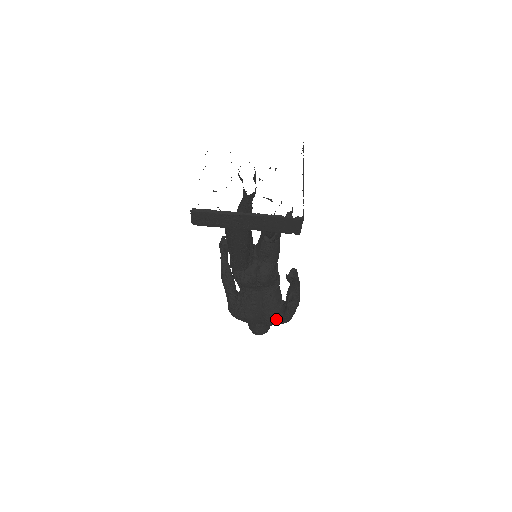
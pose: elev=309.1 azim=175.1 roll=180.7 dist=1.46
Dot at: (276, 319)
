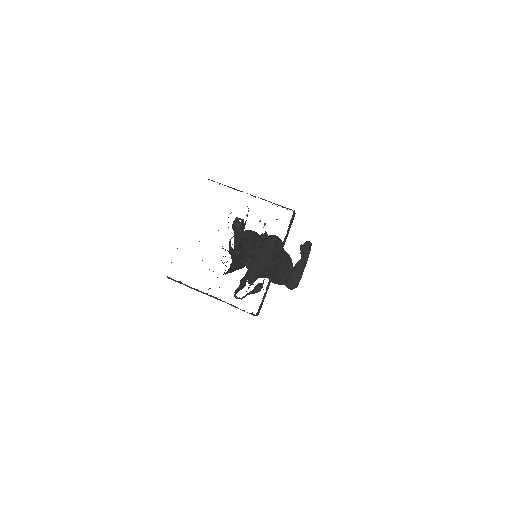
Dot at: (280, 284)
